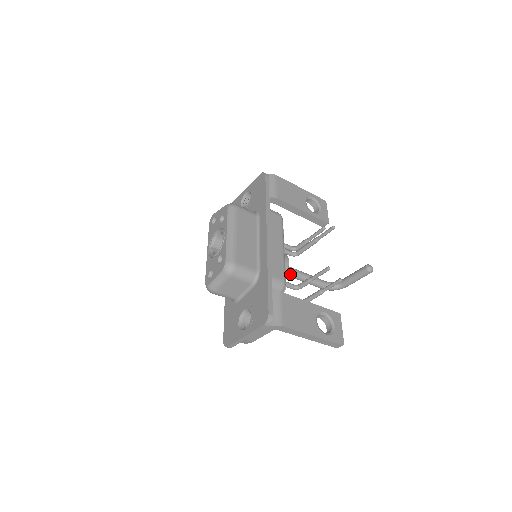
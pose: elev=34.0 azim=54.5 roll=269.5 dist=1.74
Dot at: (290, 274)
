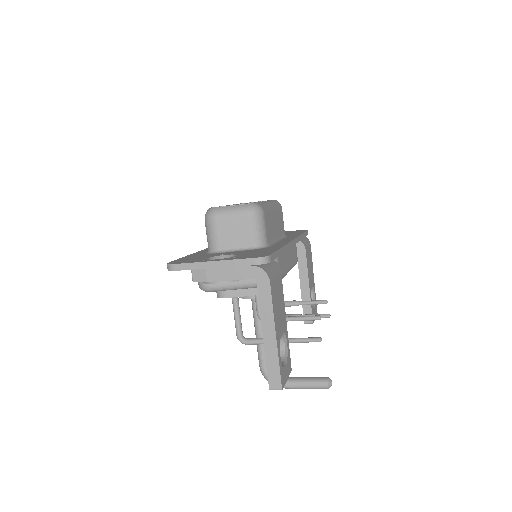
Dot at: occluded
